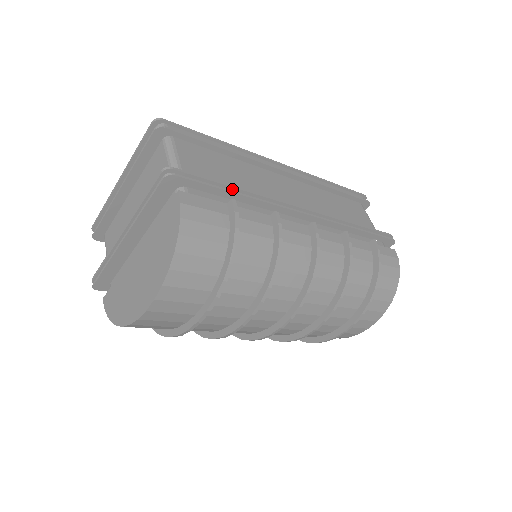
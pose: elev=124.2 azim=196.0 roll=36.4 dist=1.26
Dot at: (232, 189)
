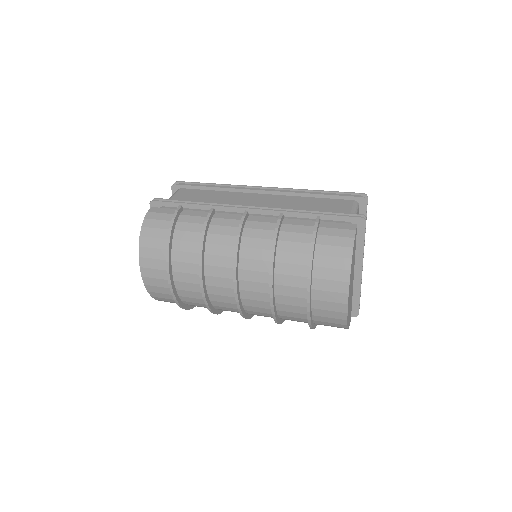
Dot at: (193, 203)
